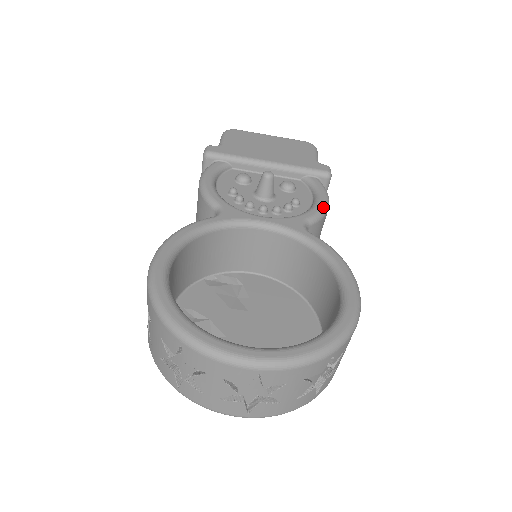
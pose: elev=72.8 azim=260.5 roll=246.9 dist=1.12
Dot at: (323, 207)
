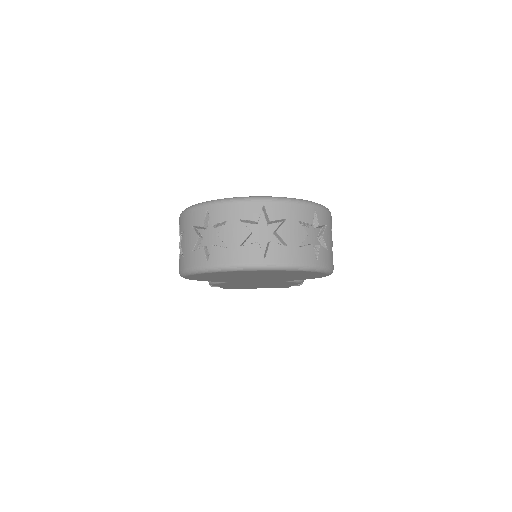
Dot at: occluded
